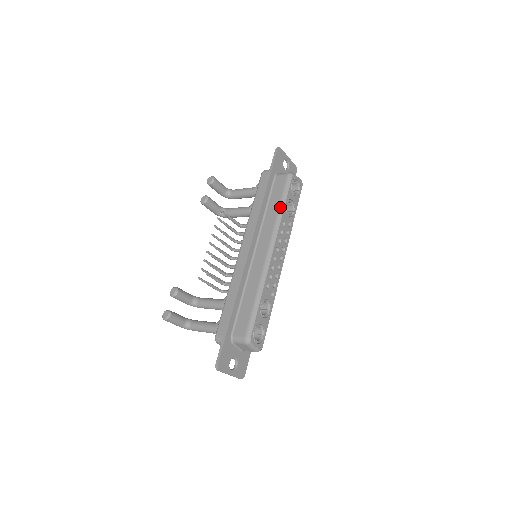
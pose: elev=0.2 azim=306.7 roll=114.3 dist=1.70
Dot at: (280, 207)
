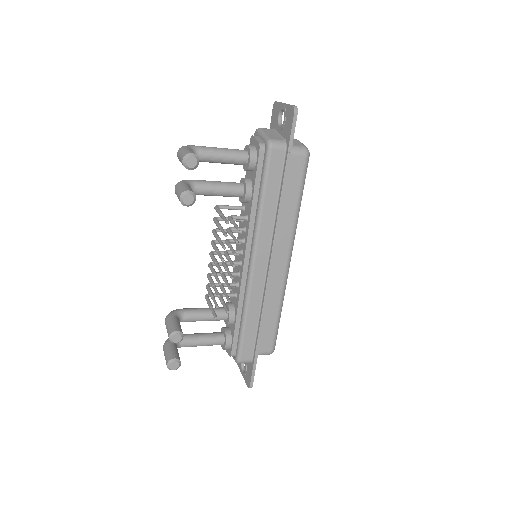
Dot at: (299, 205)
